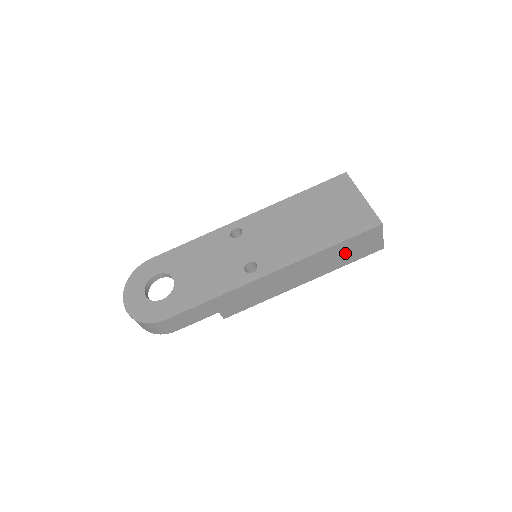
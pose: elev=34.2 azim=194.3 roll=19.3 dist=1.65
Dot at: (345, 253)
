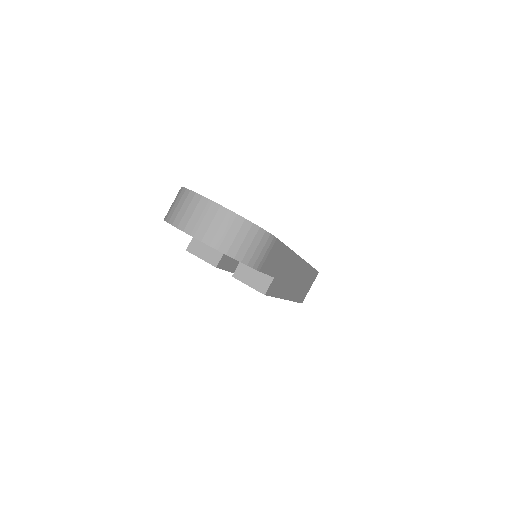
Dot at: (305, 285)
